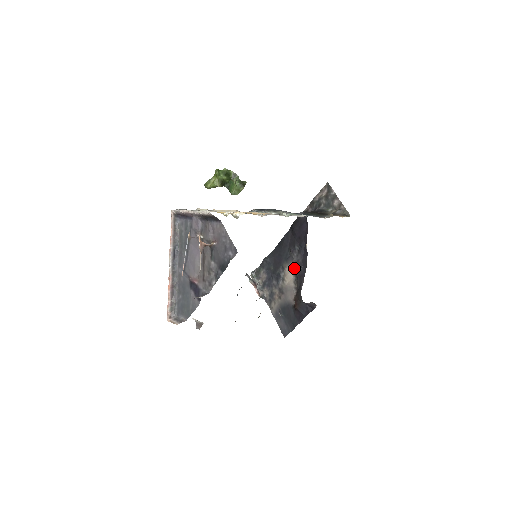
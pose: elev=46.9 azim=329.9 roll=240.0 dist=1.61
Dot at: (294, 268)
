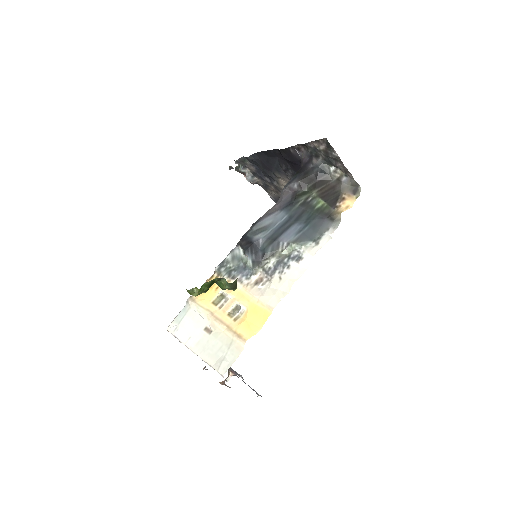
Dot at: occluded
